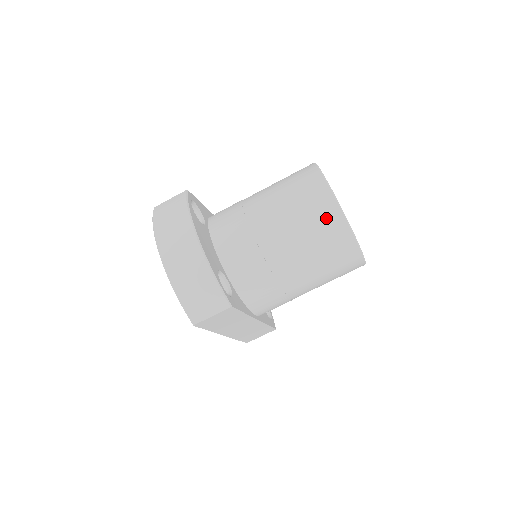
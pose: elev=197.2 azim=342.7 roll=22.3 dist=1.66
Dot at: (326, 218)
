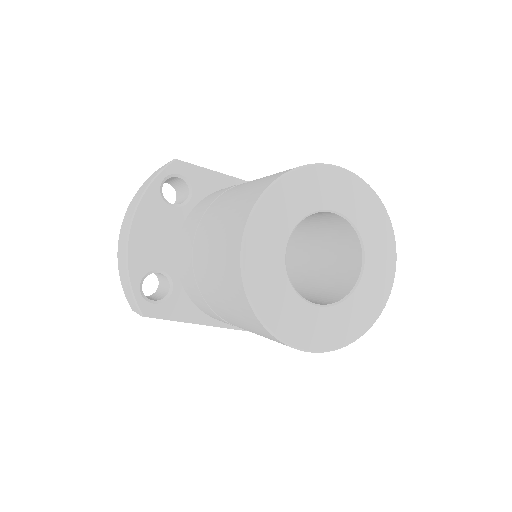
Dot at: (230, 274)
